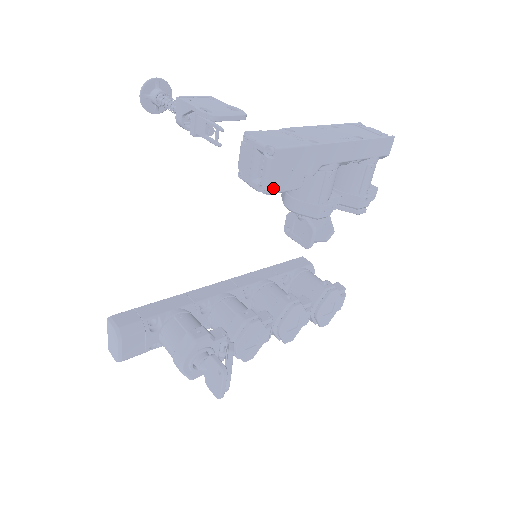
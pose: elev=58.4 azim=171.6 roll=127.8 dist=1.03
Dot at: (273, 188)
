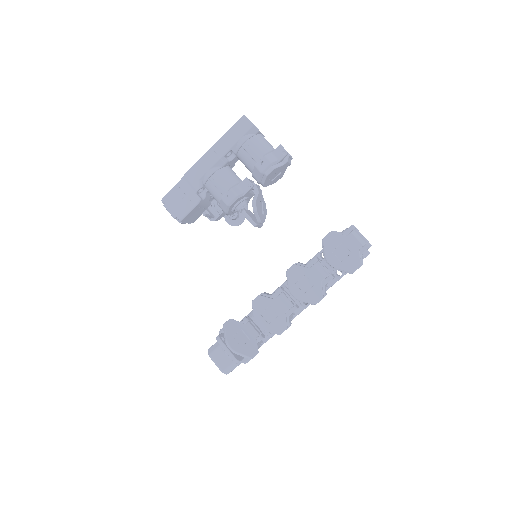
Dot at: (180, 216)
